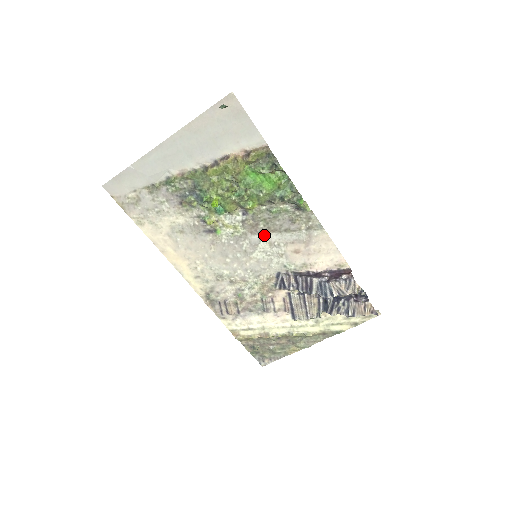
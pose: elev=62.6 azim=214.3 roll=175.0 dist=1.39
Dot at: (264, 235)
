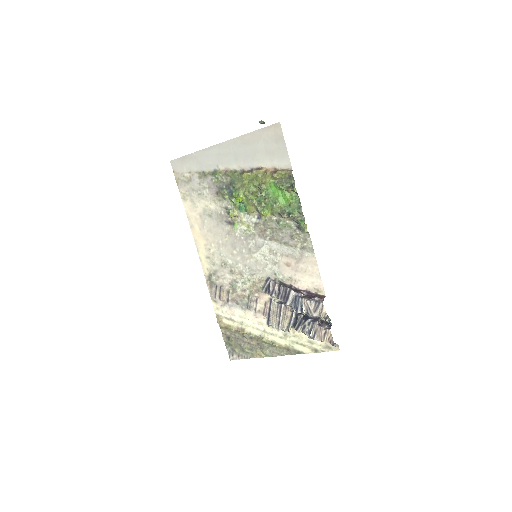
Dot at: (268, 241)
